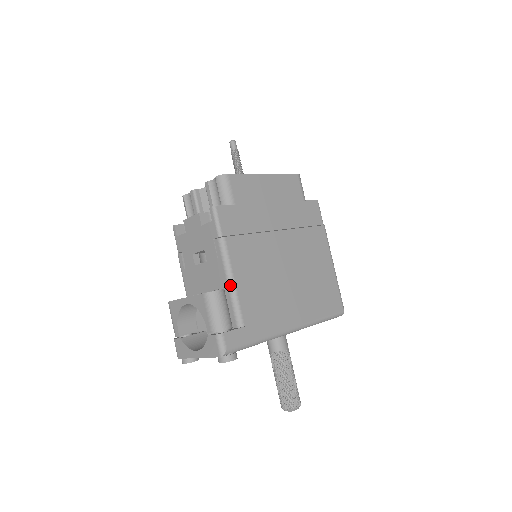
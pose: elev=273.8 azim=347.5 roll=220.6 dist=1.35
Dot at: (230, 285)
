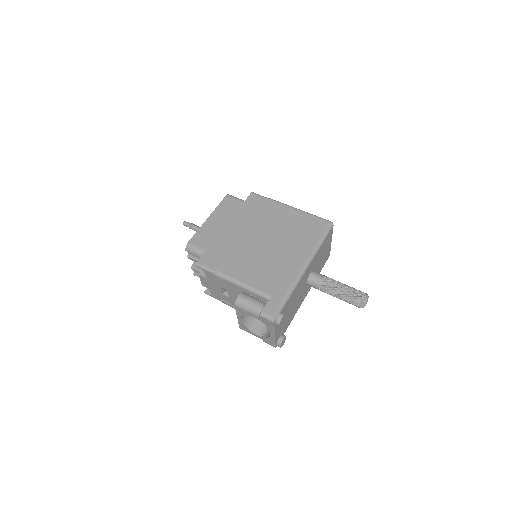
Dot at: (243, 287)
